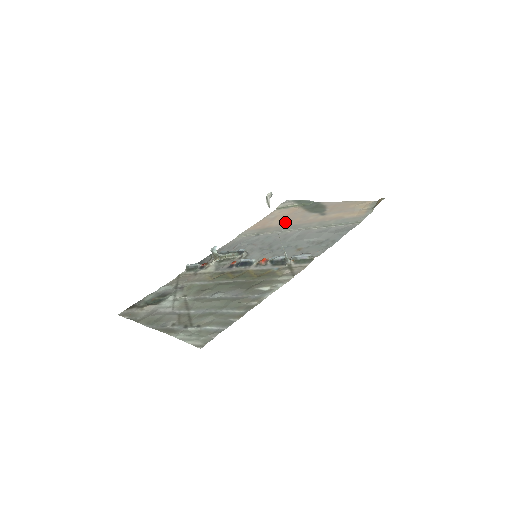
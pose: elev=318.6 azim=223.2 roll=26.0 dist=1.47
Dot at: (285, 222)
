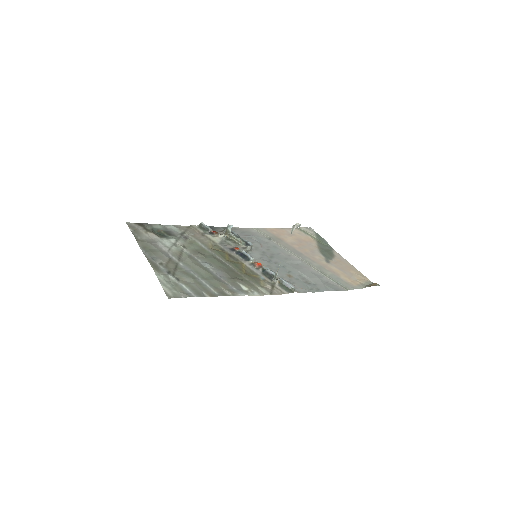
Dot at: (296, 245)
